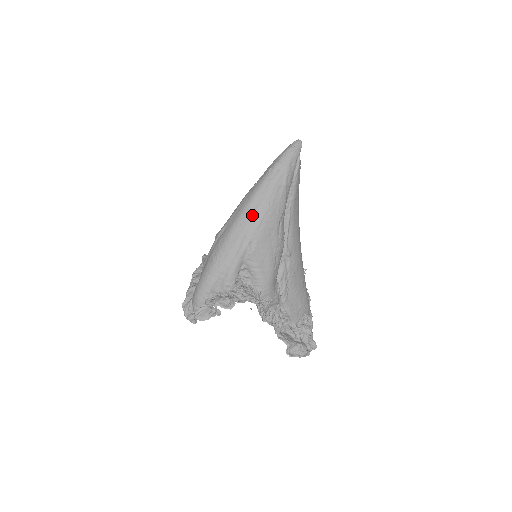
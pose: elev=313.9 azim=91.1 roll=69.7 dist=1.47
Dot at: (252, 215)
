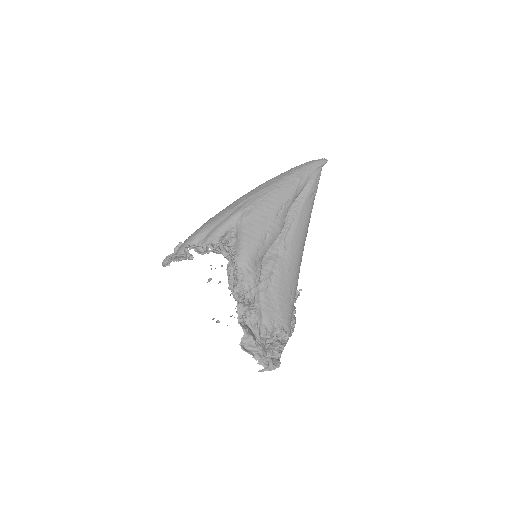
Dot at: (260, 190)
